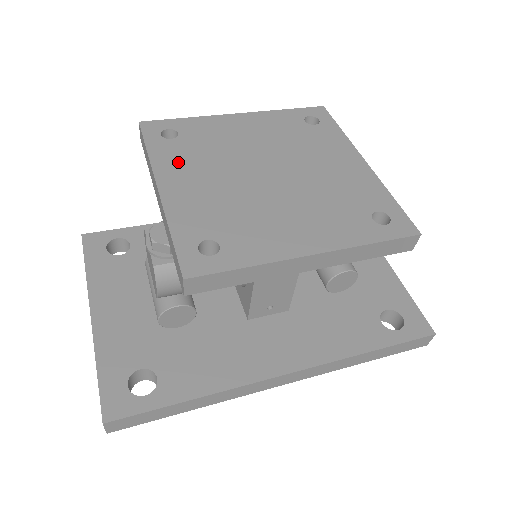
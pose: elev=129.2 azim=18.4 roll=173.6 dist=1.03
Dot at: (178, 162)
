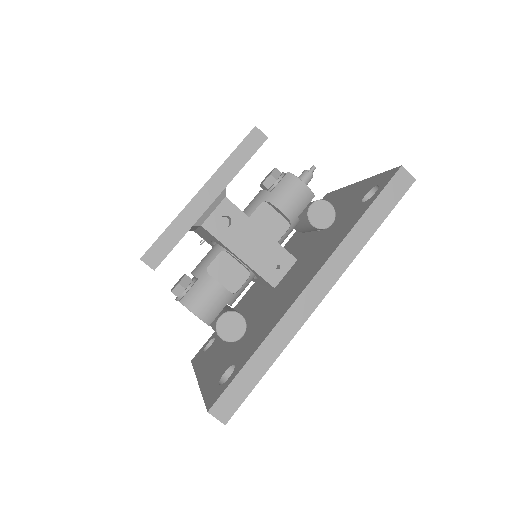
Dot at: occluded
